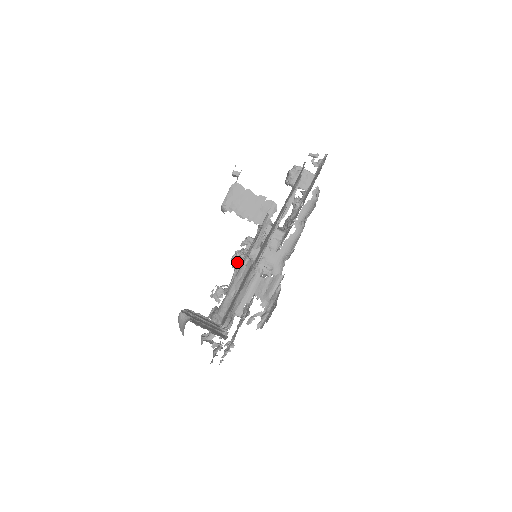
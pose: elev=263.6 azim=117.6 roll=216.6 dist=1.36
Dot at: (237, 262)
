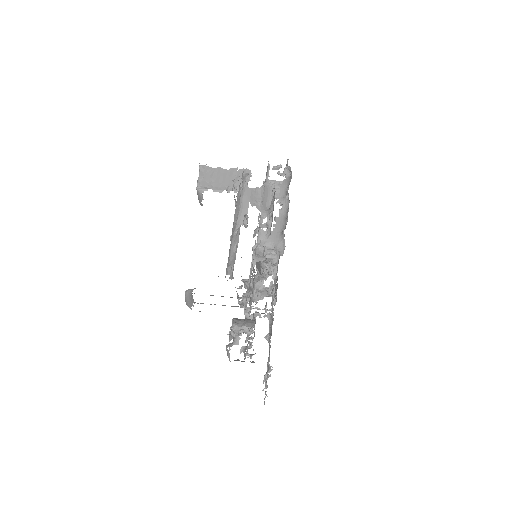
Dot at: occluded
